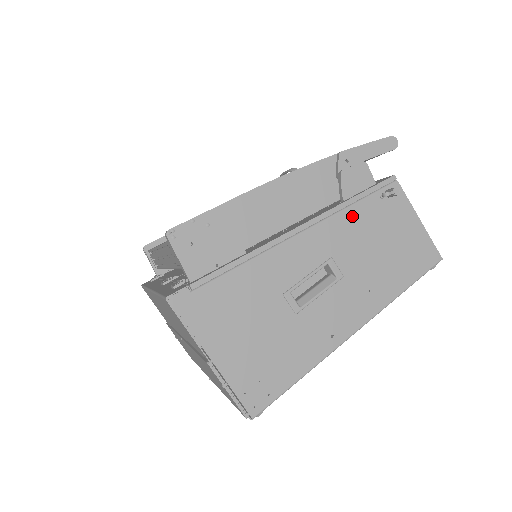
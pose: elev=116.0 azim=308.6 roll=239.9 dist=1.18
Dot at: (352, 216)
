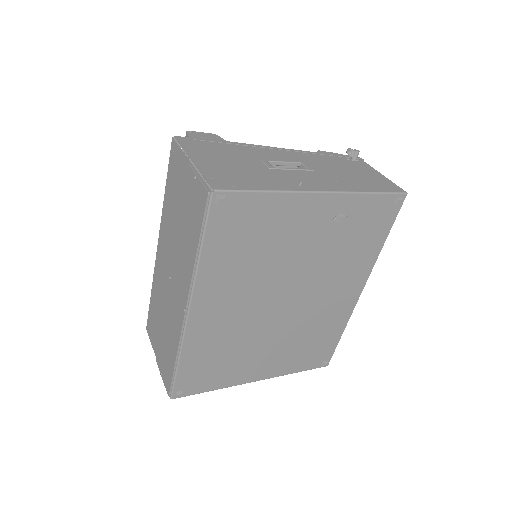
Dot at: (323, 157)
